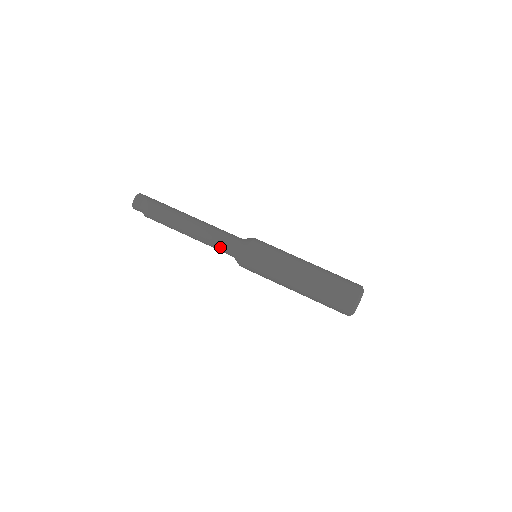
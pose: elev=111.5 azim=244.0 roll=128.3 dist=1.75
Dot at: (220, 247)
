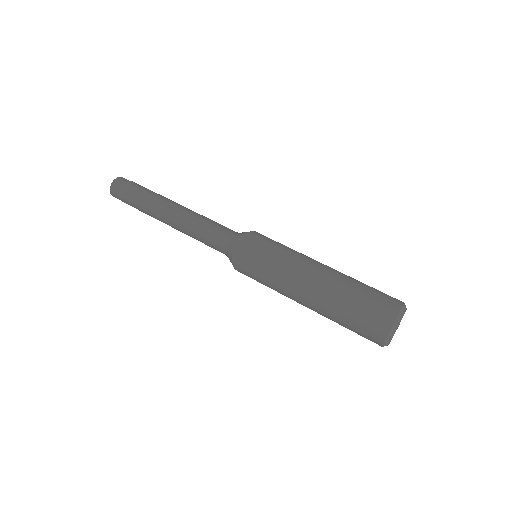
Dot at: (211, 234)
